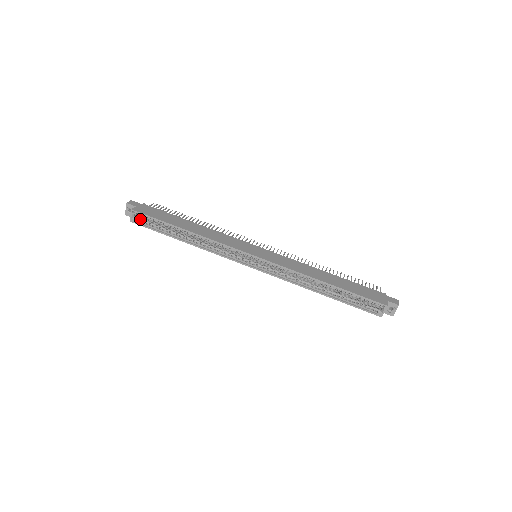
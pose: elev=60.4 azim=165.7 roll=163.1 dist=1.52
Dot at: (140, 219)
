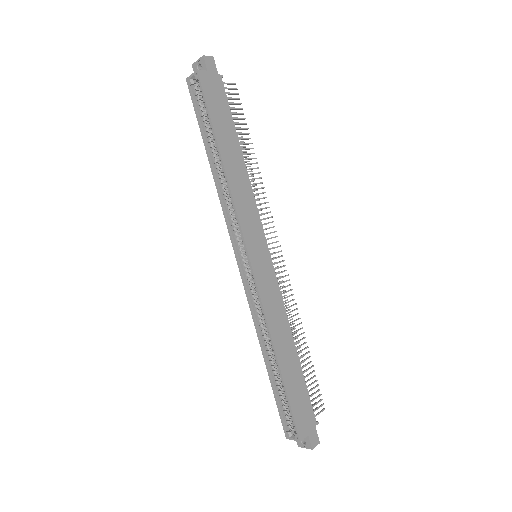
Dot at: (197, 89)
